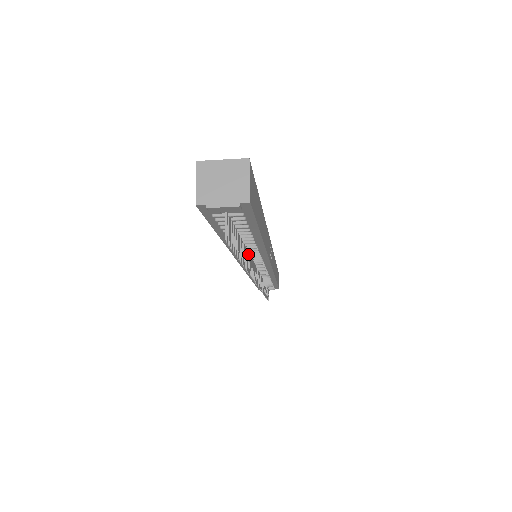
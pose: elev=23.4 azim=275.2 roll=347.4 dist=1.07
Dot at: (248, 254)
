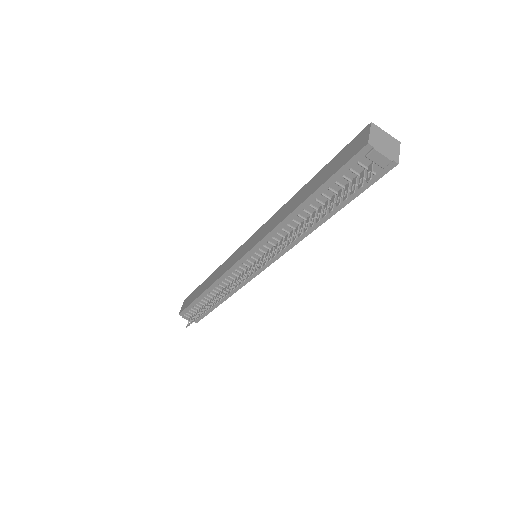
Dot at: (291, 234)
